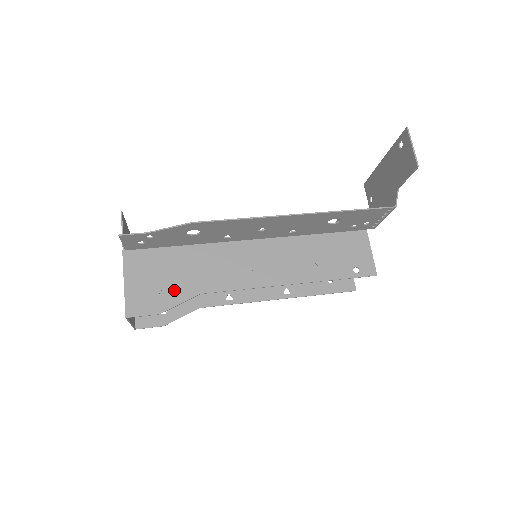
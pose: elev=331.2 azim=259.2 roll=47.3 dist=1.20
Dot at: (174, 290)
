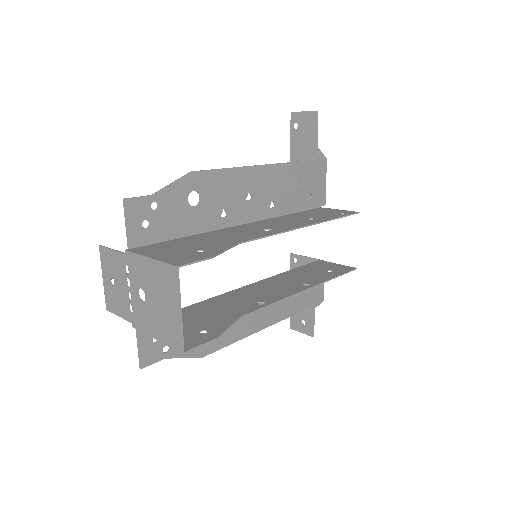
Dot at: (209, 248)
